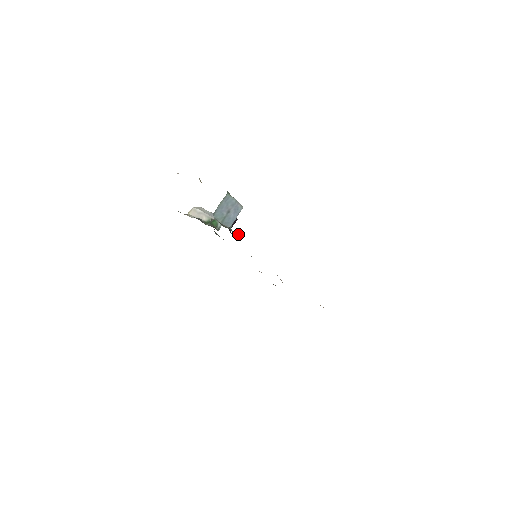
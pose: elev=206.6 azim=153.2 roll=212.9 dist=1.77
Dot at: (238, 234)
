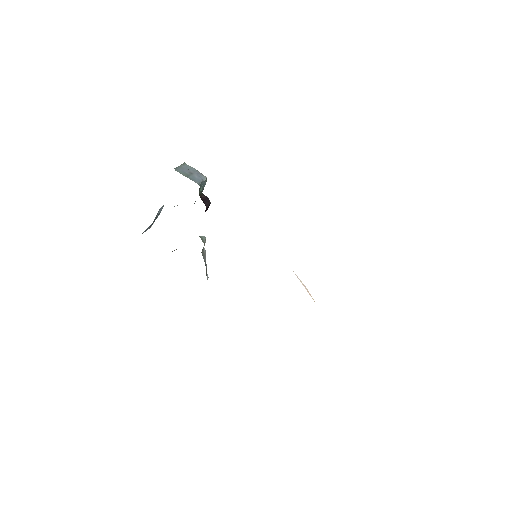
Dot at: occluded
